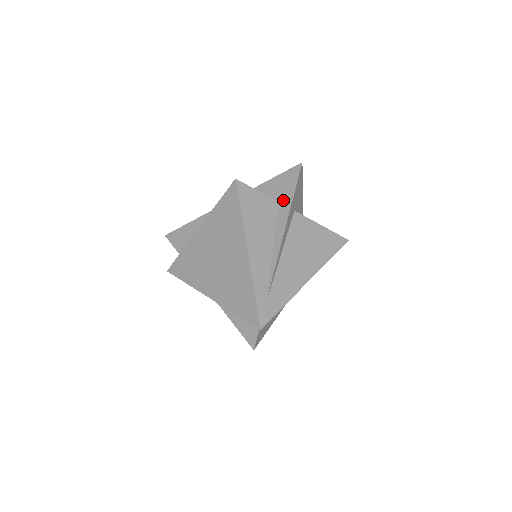
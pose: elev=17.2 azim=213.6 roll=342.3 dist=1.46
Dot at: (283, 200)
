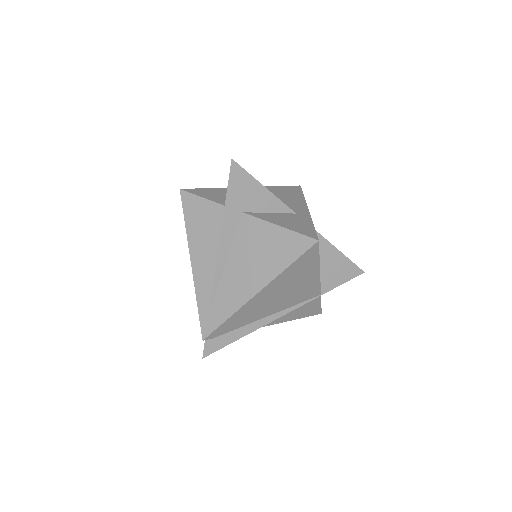
Dot at: occluded
